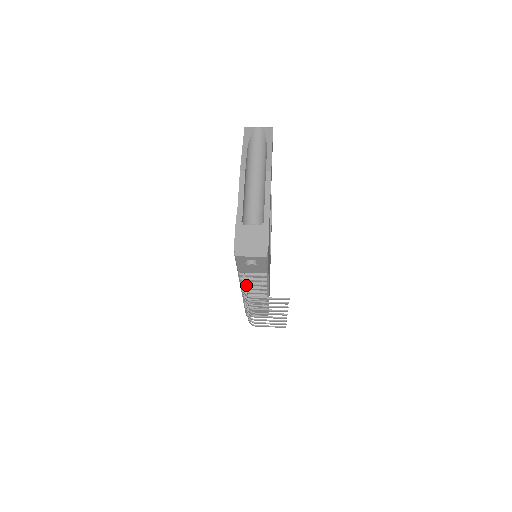
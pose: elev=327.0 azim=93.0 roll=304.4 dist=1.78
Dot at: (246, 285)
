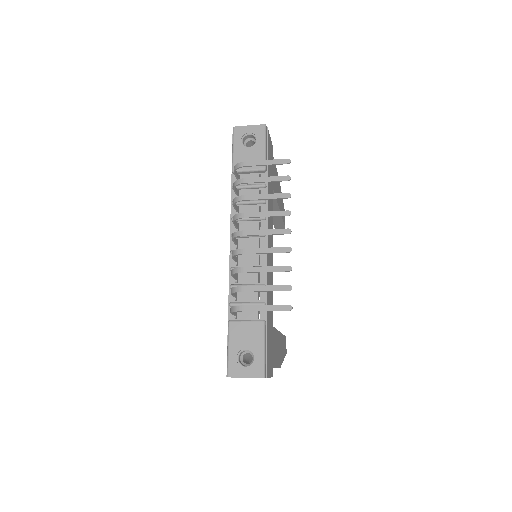
Dot at: (238, 229)
